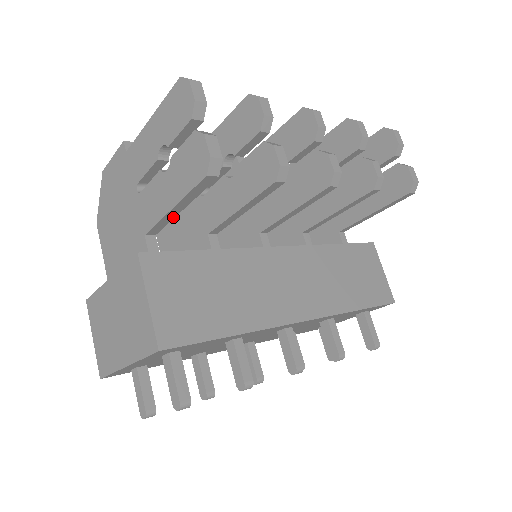
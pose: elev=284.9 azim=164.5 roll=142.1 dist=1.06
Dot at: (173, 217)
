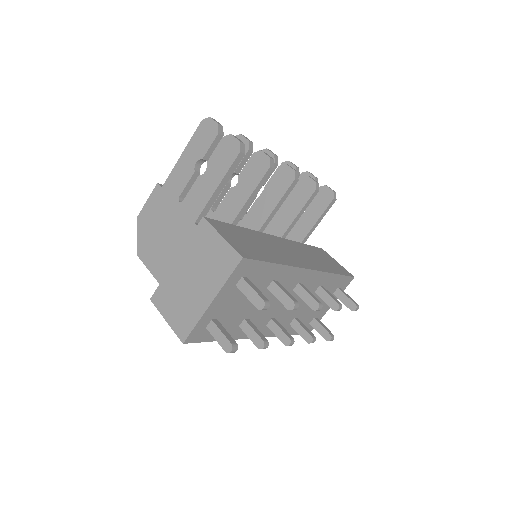
Dot at: (215, 200)
